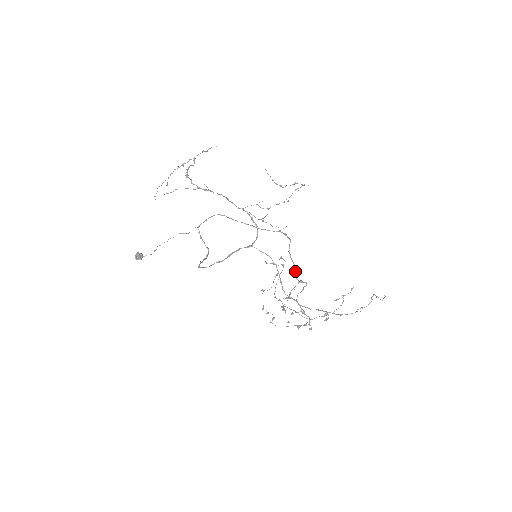
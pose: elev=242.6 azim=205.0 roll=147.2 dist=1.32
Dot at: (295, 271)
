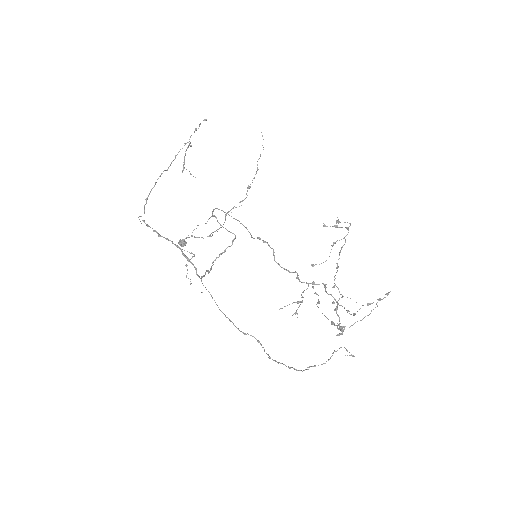
Dot at: (297, 275)
